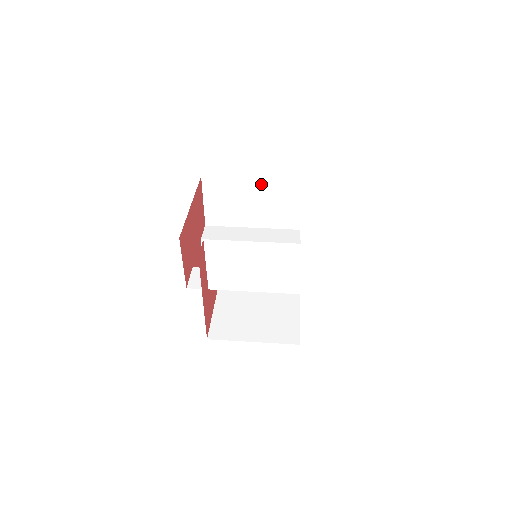
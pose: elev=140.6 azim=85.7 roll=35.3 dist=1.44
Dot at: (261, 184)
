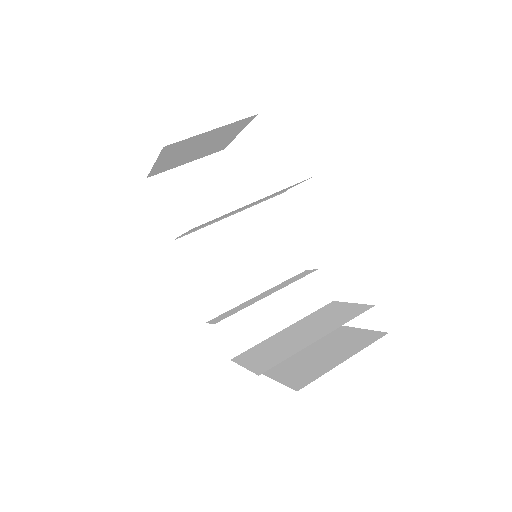
Dot at: (267, 196)
